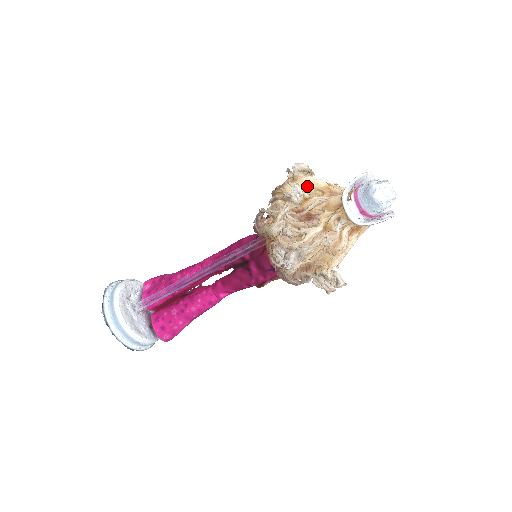
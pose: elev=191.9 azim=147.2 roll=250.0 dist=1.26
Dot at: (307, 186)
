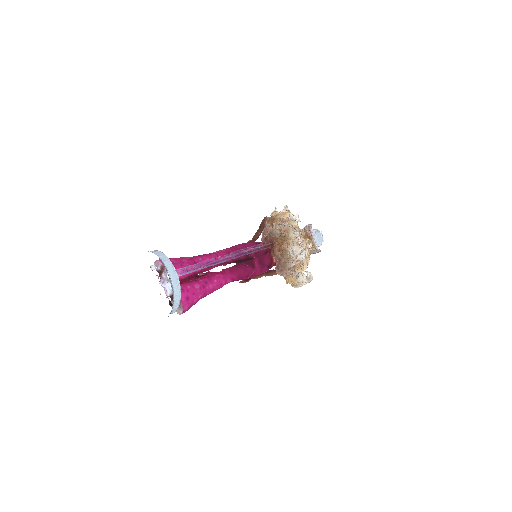
Dot at: occluded
